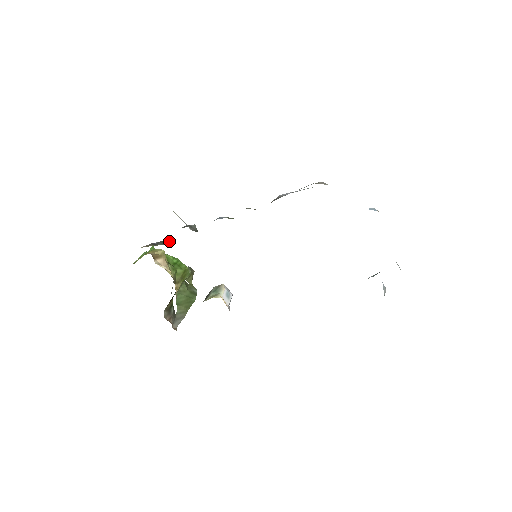
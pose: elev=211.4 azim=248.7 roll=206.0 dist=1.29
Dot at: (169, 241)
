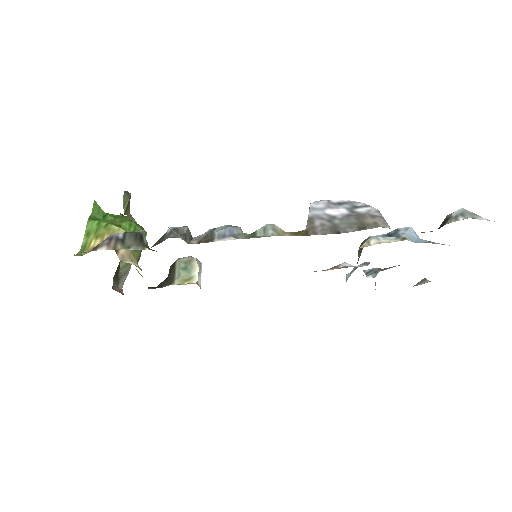
Dot at: (143, 237)
